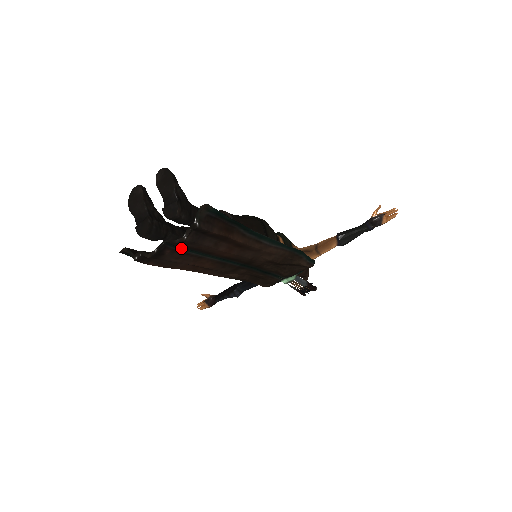
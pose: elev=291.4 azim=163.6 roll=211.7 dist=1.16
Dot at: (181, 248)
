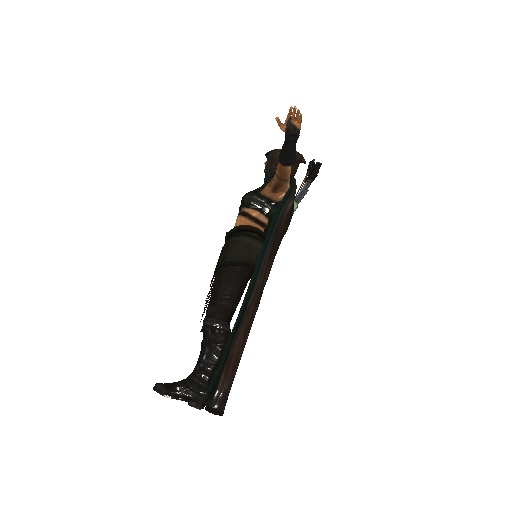
Dot at: occluded
